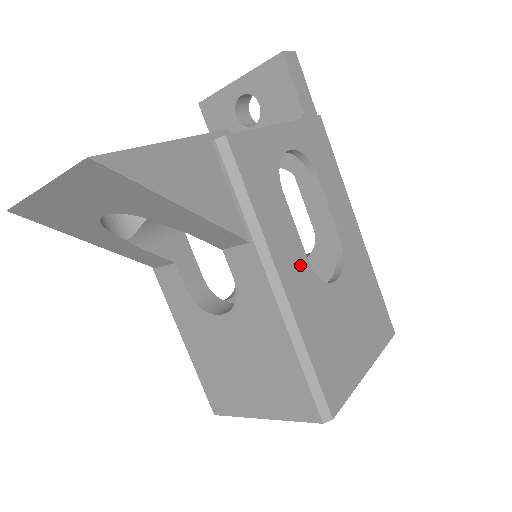
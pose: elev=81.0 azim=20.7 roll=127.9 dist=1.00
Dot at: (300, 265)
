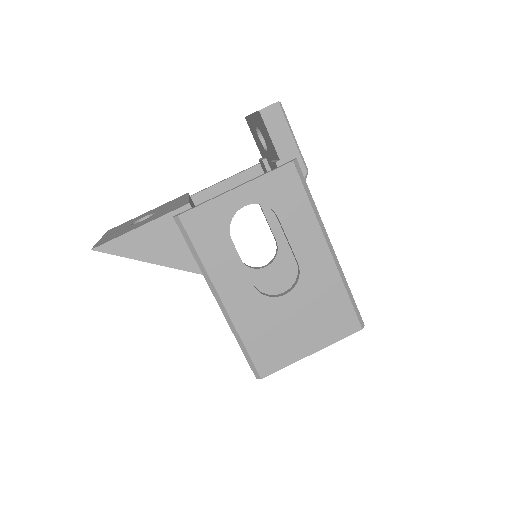
Dot at: (243, 288)
